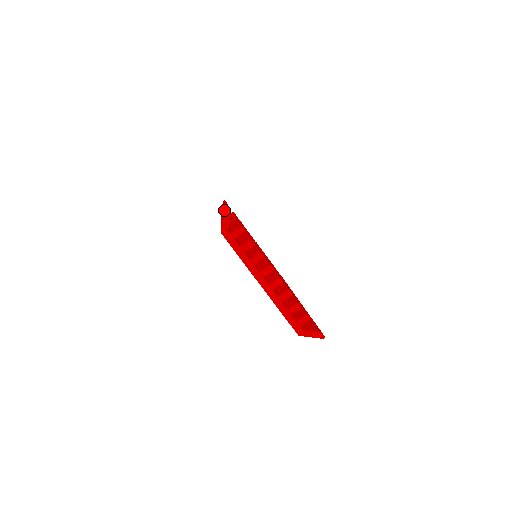
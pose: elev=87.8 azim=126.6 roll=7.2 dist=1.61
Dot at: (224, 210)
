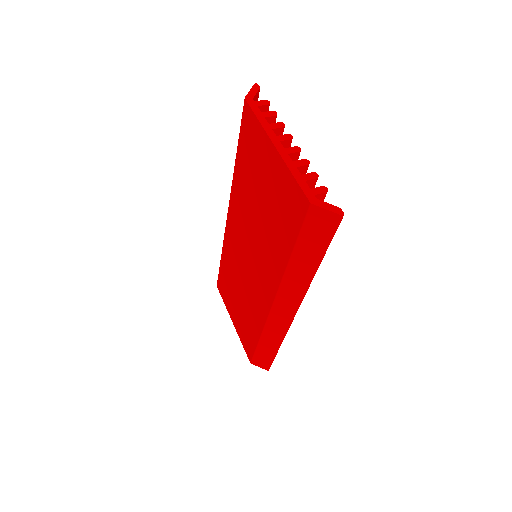
Dot at: (253, 85)
